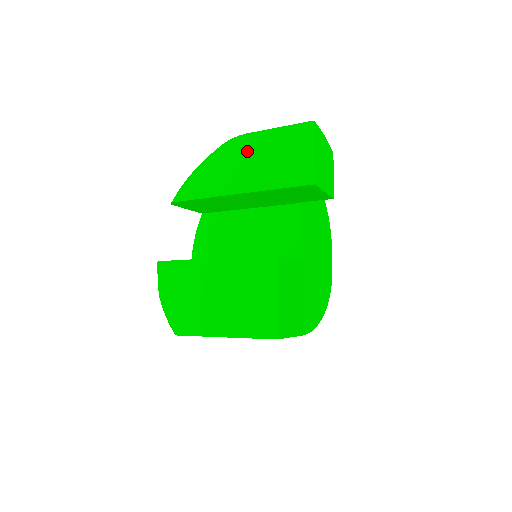
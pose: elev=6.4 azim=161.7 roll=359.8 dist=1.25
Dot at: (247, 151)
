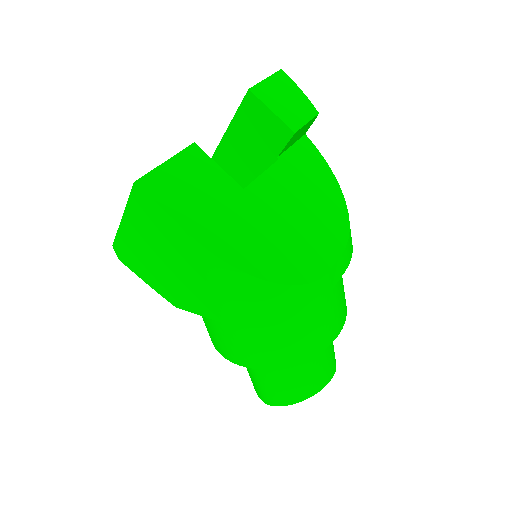
Dot at: occluded
